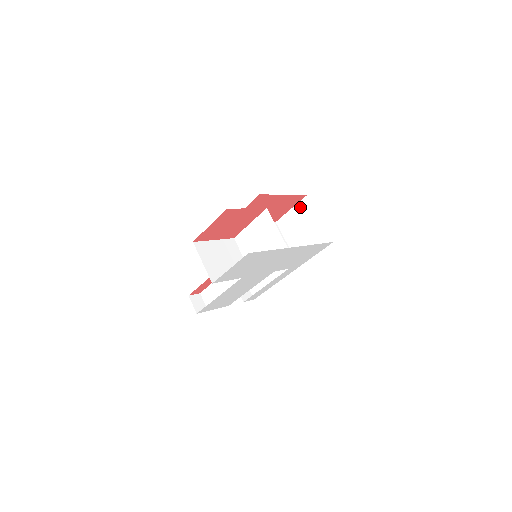
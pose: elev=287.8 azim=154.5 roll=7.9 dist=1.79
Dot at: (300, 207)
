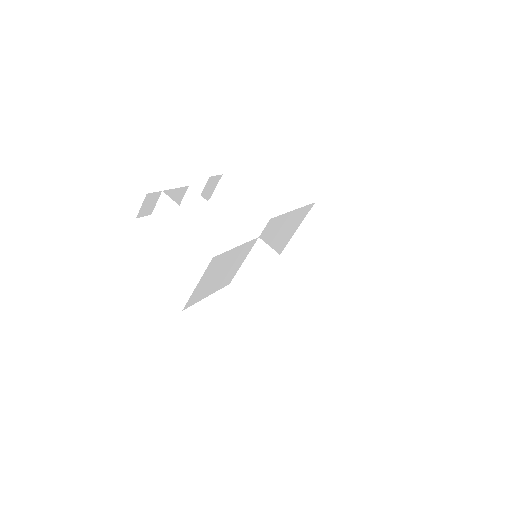
Dot at: (350, 237)
